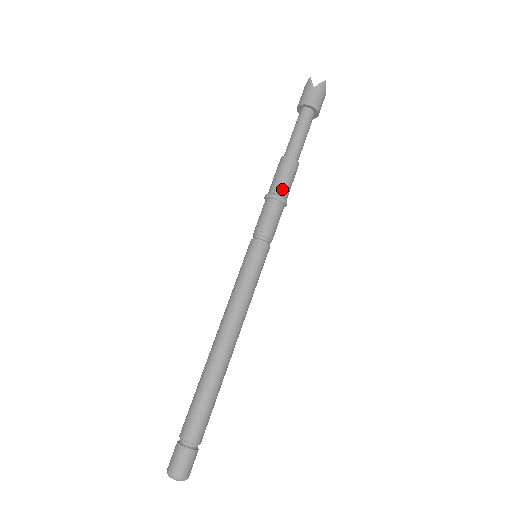
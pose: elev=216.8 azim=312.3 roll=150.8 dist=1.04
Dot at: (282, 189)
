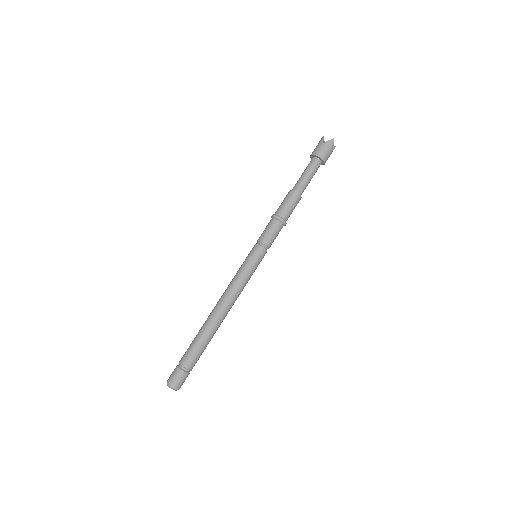
Dot at: (283, 212)
